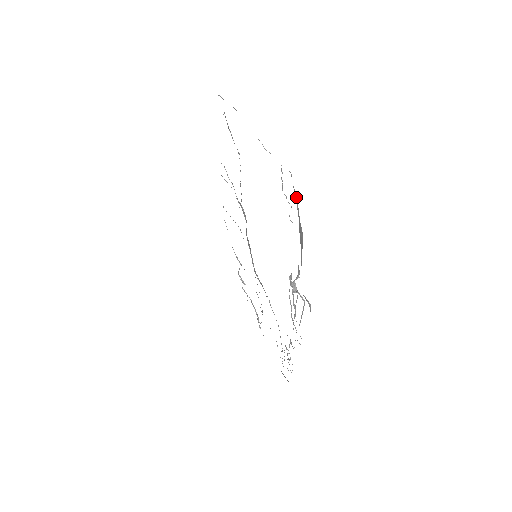
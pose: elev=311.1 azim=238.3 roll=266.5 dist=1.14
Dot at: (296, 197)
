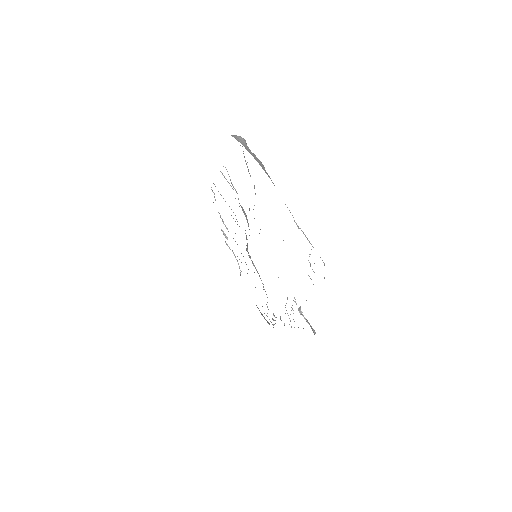
Dot at: (324, 278)
